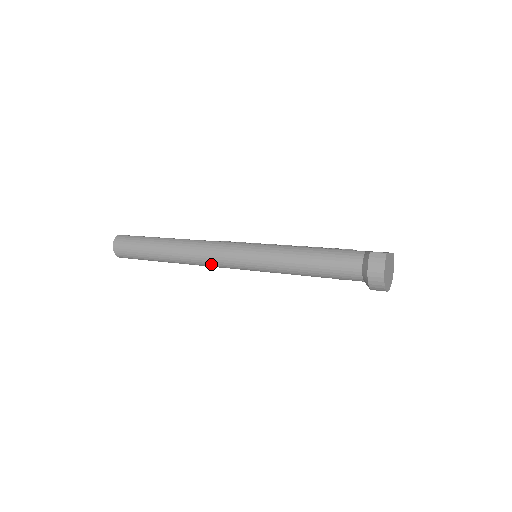
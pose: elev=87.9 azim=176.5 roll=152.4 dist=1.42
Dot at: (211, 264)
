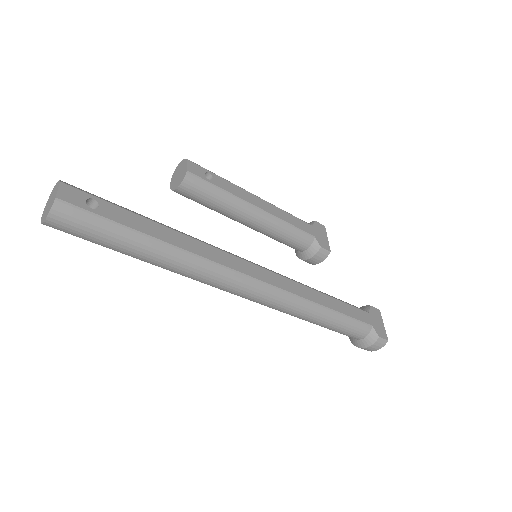
Dot at: occluded
